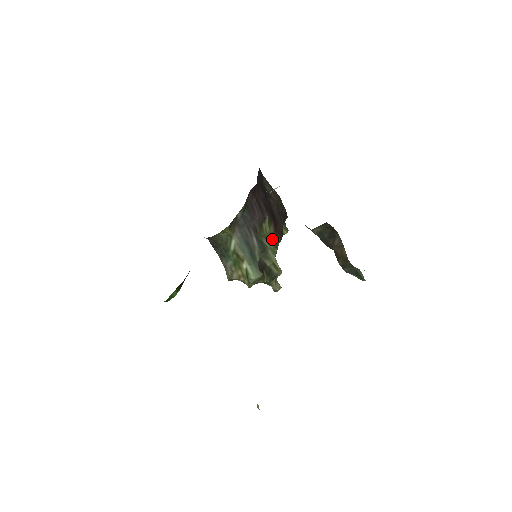
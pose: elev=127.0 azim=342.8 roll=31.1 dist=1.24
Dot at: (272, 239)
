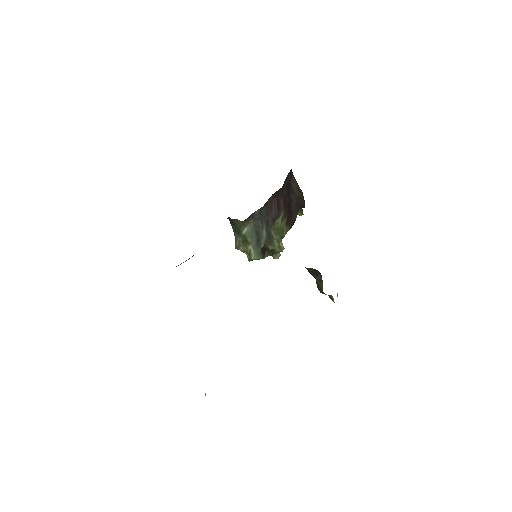
Dot at: (281, 231)
